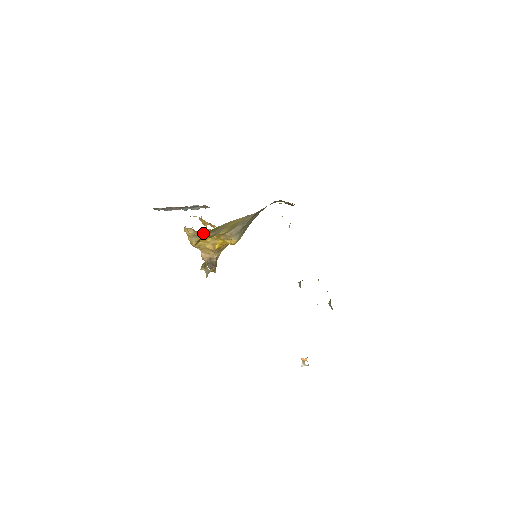
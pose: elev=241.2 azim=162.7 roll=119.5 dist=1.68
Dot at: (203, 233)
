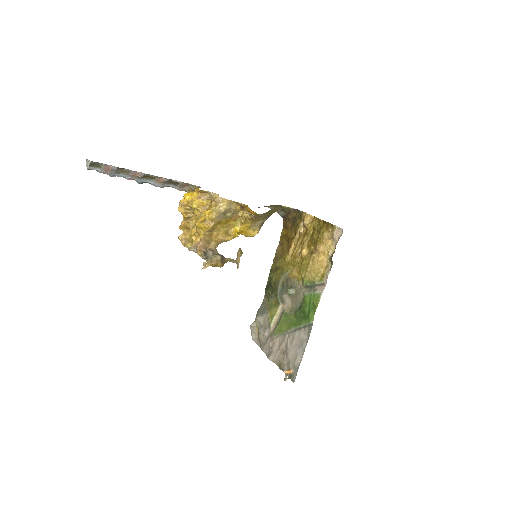
Dot at: (232, 213)
